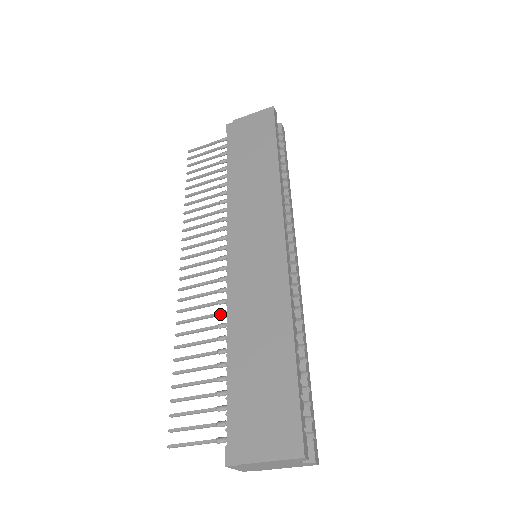
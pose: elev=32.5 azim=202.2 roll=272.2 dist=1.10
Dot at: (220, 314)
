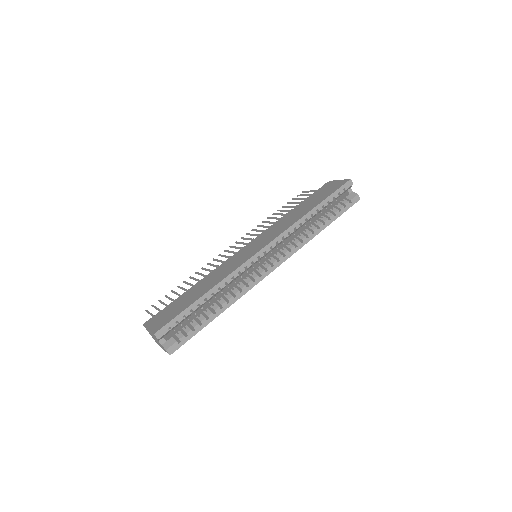
Dot at: occluded
